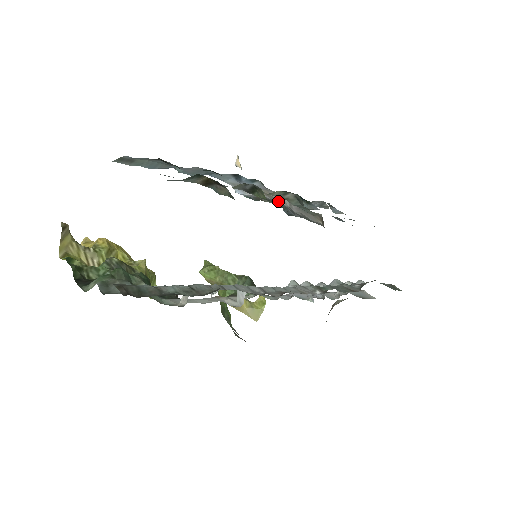
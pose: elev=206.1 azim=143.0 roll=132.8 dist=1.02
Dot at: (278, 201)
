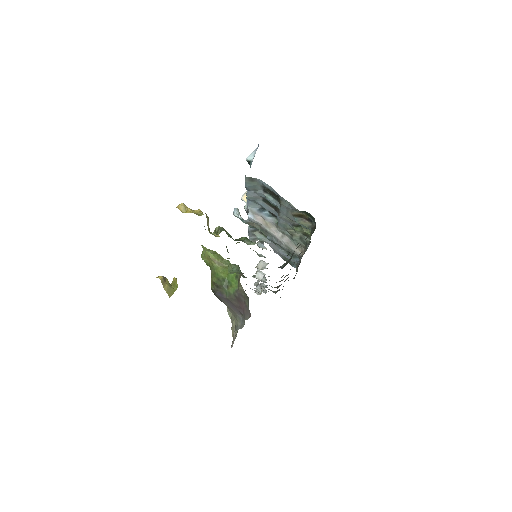
Dot at: (272, 231)
